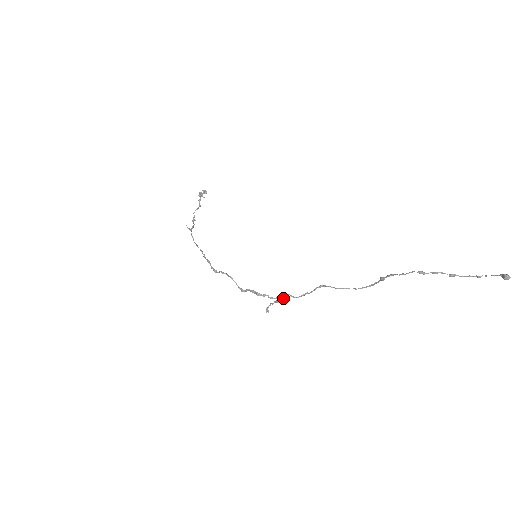
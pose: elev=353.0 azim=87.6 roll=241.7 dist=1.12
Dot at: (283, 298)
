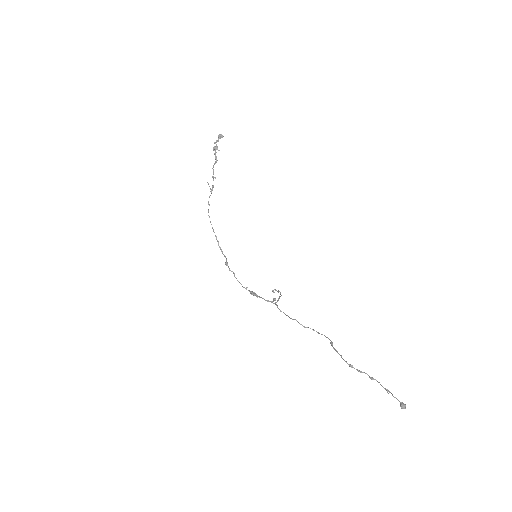
Dot at: (280, 293)
